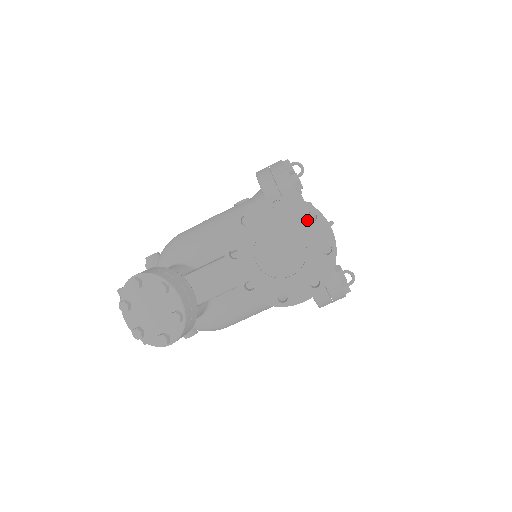
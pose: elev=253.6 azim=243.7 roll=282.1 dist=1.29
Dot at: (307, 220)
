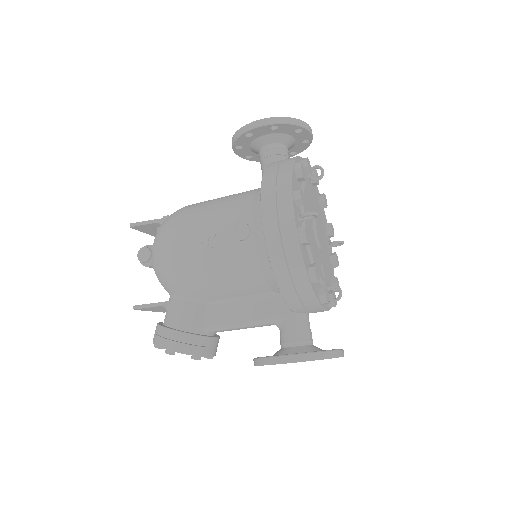
Dot at: occluded
